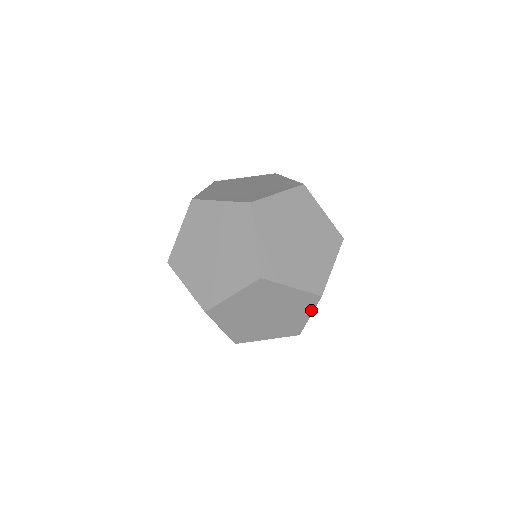
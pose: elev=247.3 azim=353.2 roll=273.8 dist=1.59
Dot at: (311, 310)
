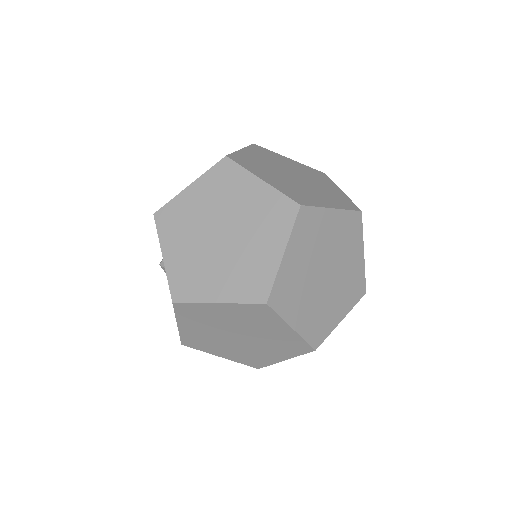
Dot at: occluded
